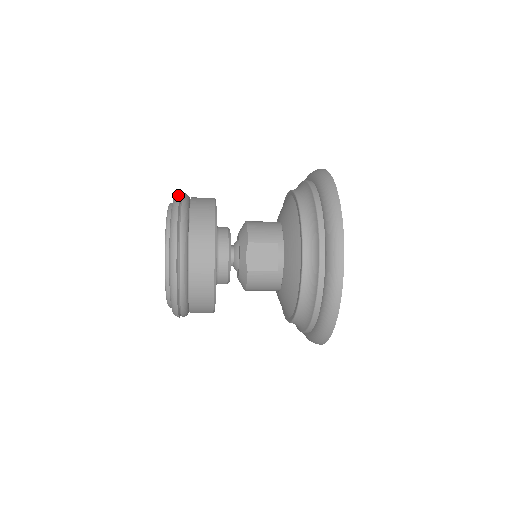
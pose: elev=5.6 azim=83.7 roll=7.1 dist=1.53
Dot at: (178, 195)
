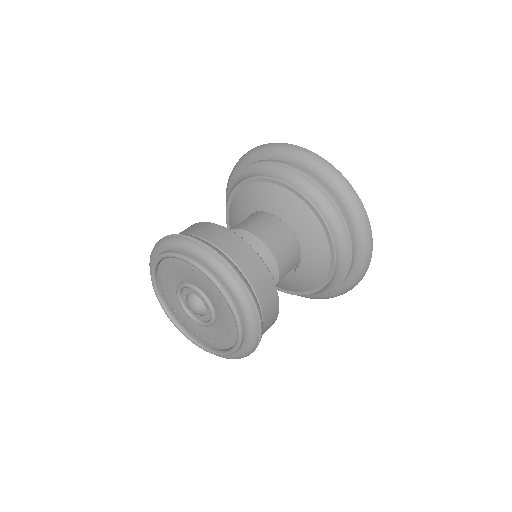
Dot at: (247, 296)
